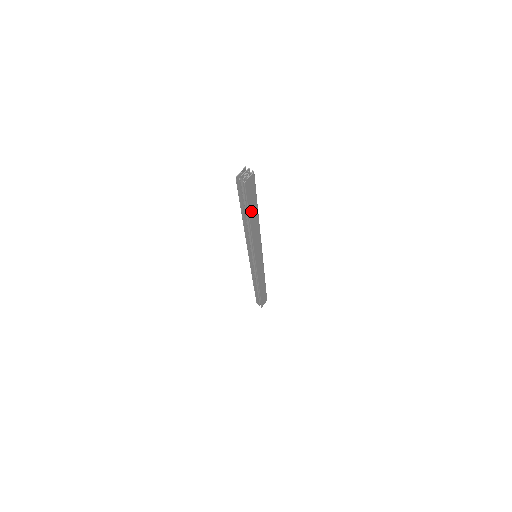
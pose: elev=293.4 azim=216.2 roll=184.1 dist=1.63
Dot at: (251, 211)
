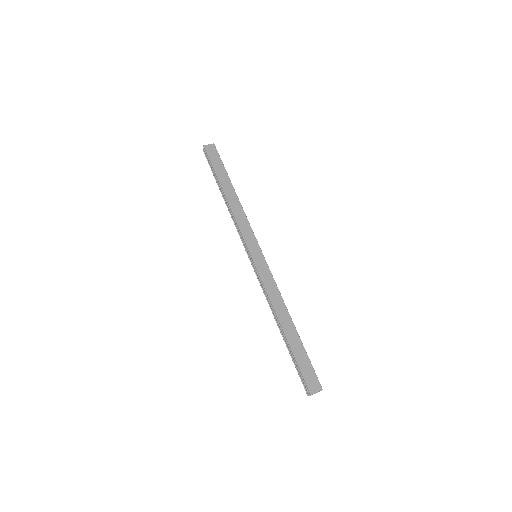
Dot at: (221, 178)
